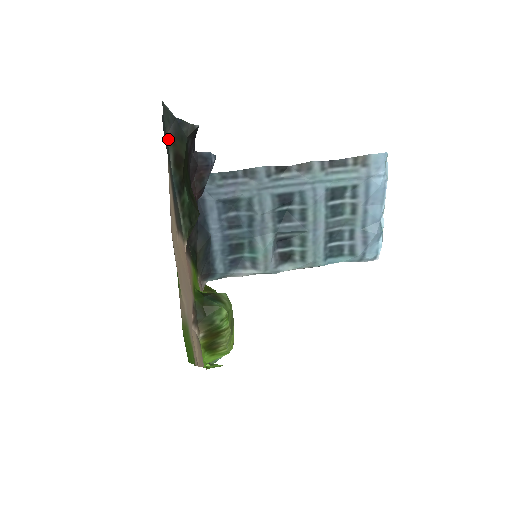
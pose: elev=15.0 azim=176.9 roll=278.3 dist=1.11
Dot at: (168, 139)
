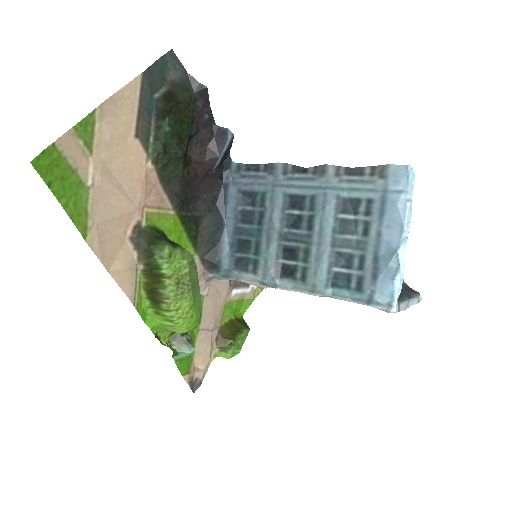
Dot at: (169, 79)
